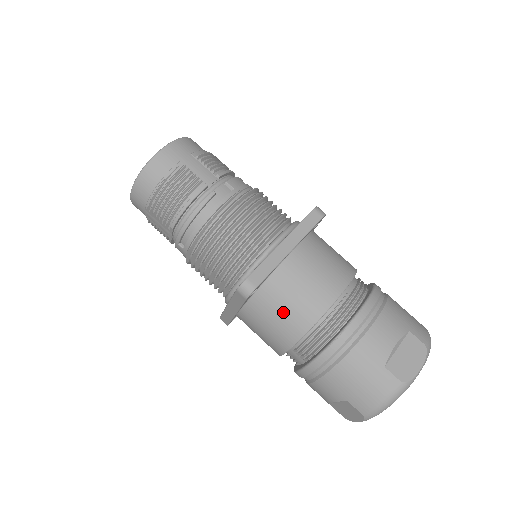
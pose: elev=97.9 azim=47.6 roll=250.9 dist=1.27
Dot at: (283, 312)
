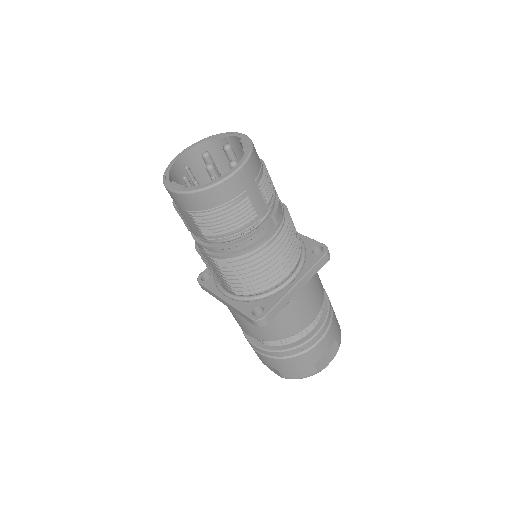
Dot at: (271, 327)
